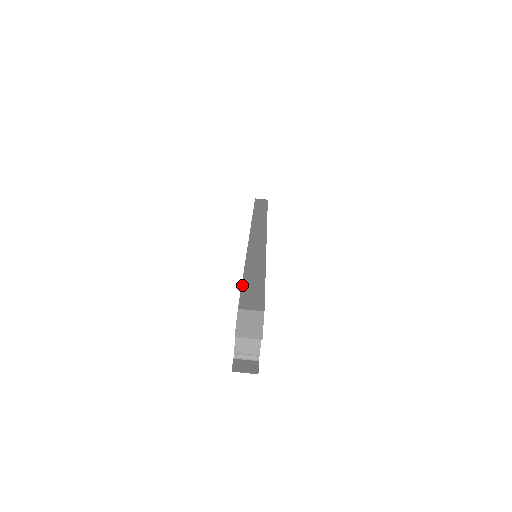
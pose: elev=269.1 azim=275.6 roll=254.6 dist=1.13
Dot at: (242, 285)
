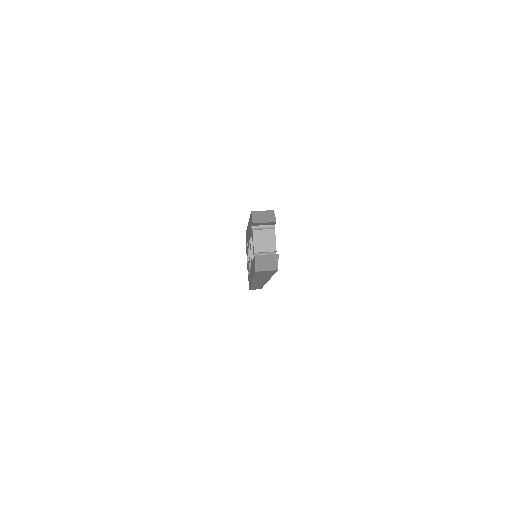
Dot at: occluded
